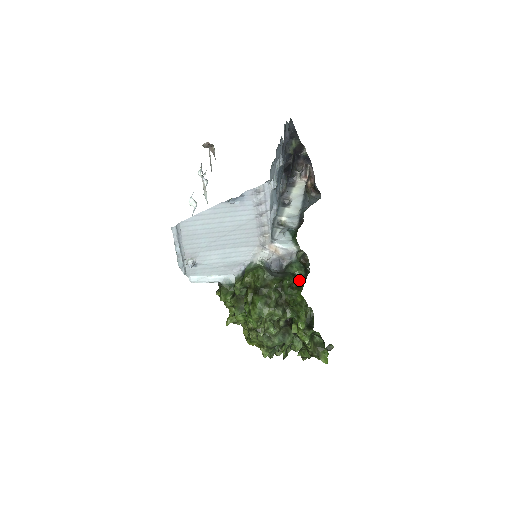
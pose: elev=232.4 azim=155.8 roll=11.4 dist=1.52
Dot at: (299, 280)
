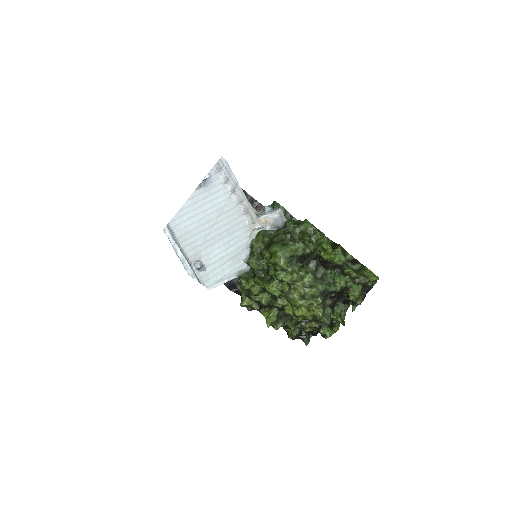
Dot at: (299, 222)
